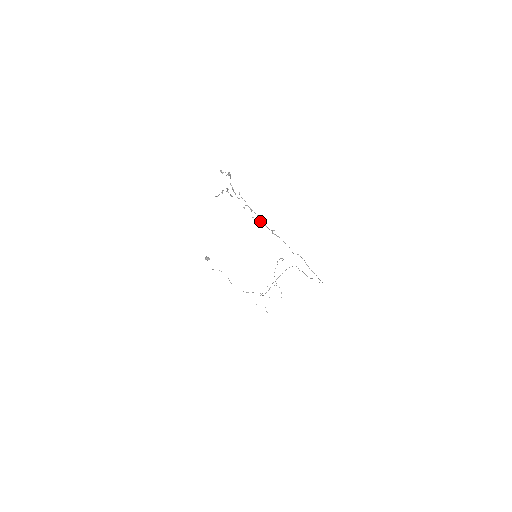
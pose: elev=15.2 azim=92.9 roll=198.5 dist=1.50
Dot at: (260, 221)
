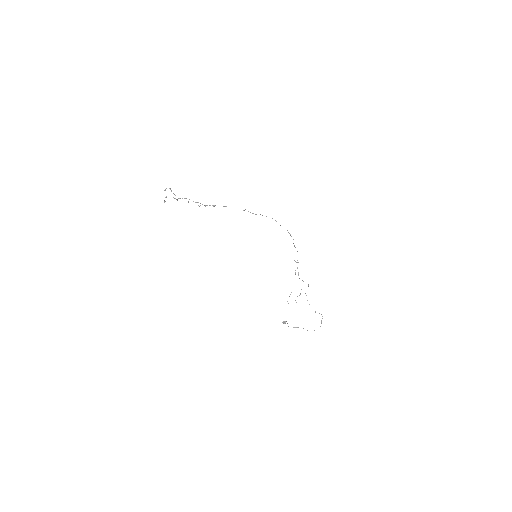
Dot at: (205, 206)
